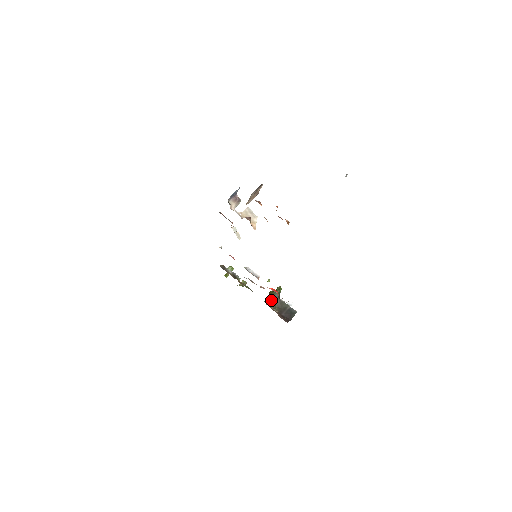
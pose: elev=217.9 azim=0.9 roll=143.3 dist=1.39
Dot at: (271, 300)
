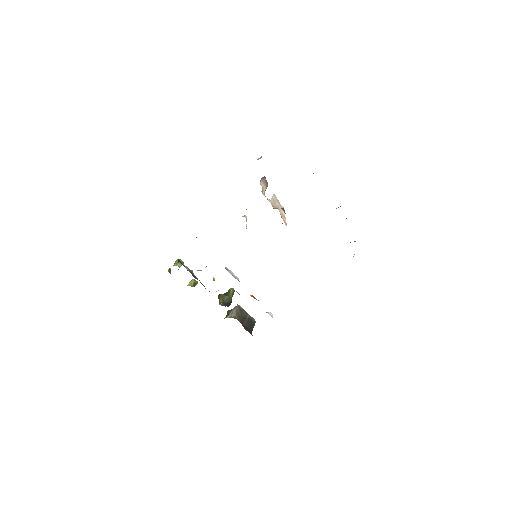
Dot at: (223, 305)
